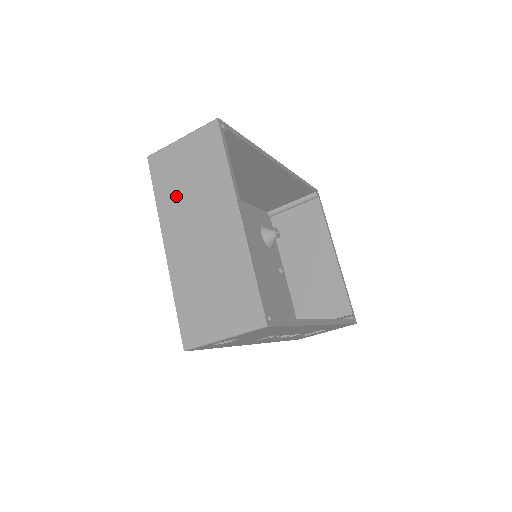
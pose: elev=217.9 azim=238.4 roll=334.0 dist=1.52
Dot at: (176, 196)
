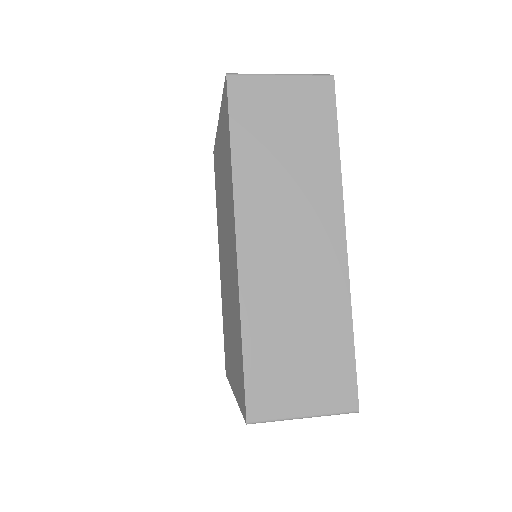
Dot at: occluded
